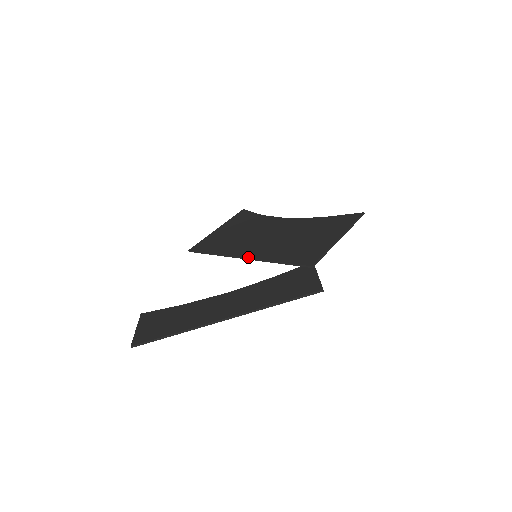
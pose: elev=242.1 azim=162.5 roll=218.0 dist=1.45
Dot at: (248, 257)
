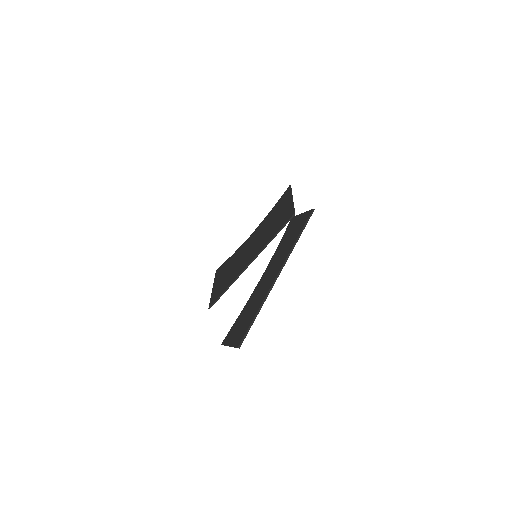
Dot at: (252, 259)
